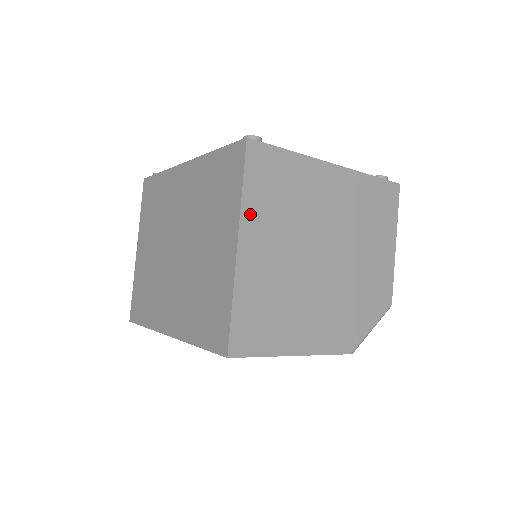
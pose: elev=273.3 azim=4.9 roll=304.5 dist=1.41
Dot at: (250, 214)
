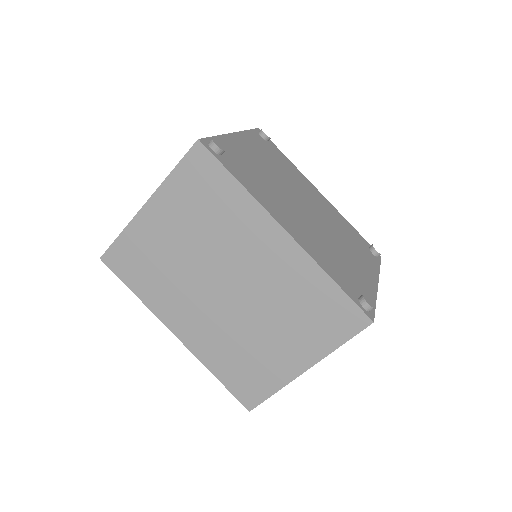
Dot at: occluded
